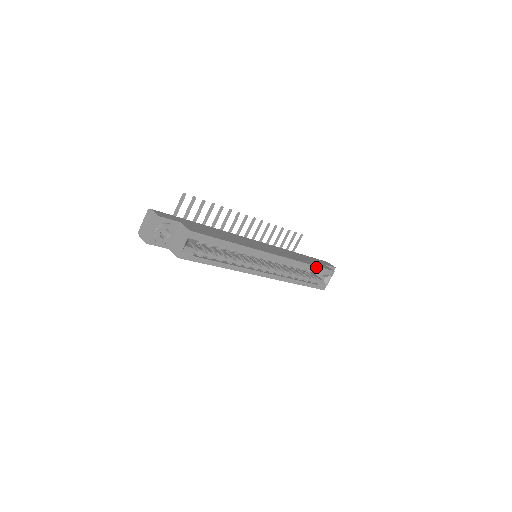
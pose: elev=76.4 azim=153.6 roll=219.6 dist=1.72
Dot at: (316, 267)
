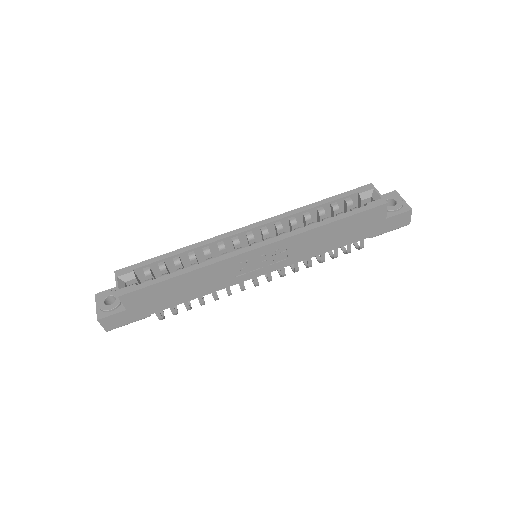
Dot at: (331, 198)
